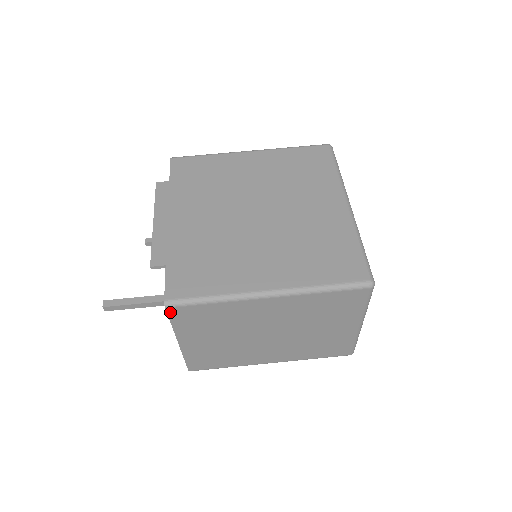
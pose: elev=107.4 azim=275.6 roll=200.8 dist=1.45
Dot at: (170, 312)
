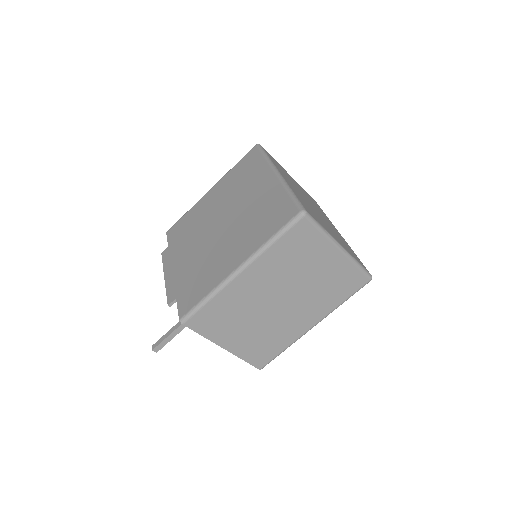
Dot at: (190, 326)
